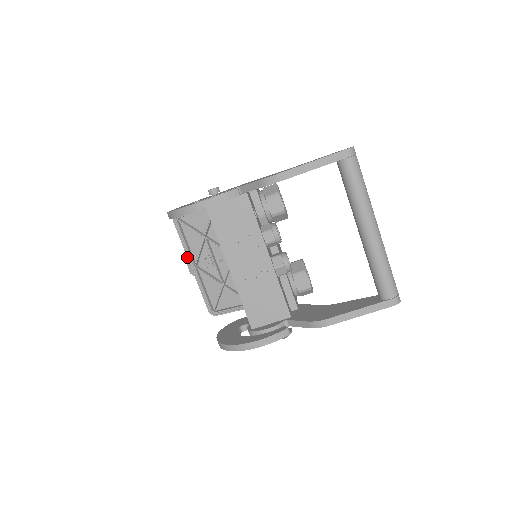
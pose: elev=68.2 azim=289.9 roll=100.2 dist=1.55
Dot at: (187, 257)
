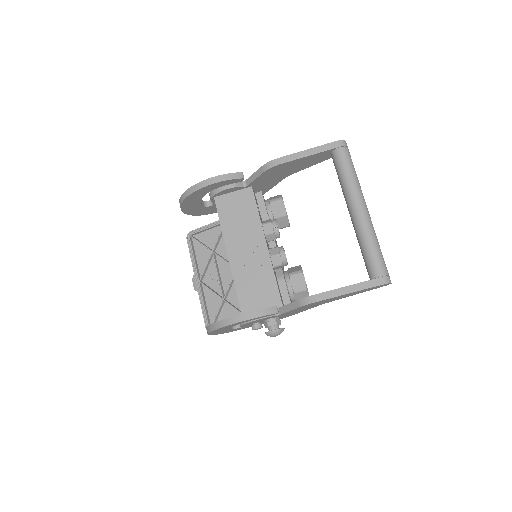
Dot at: occluded
